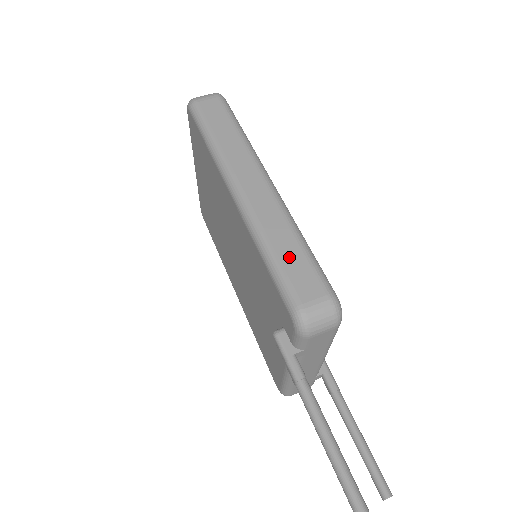
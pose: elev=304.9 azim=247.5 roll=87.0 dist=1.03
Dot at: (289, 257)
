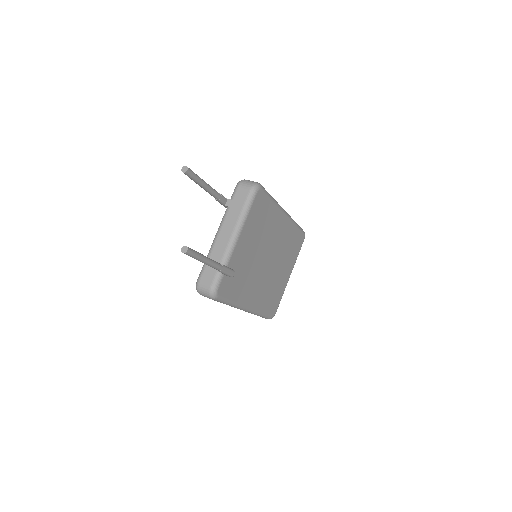
Dot at: occluded
